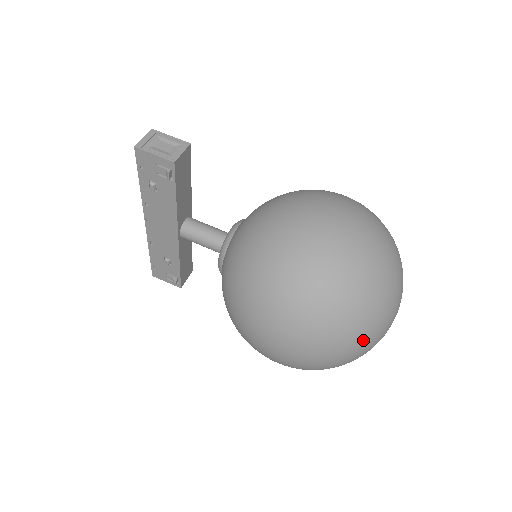
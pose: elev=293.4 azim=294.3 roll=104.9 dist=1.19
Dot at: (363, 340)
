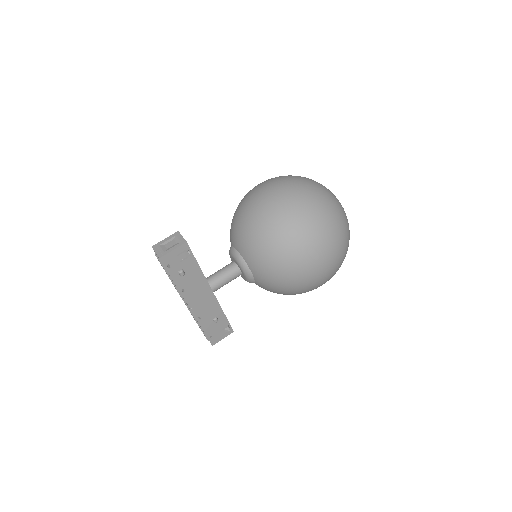
Dot at: (344, 220)
